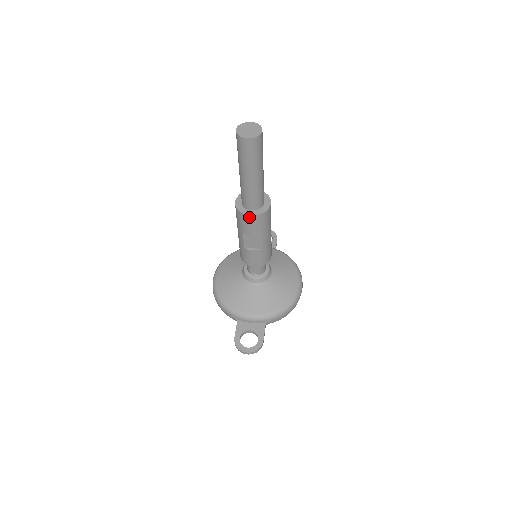
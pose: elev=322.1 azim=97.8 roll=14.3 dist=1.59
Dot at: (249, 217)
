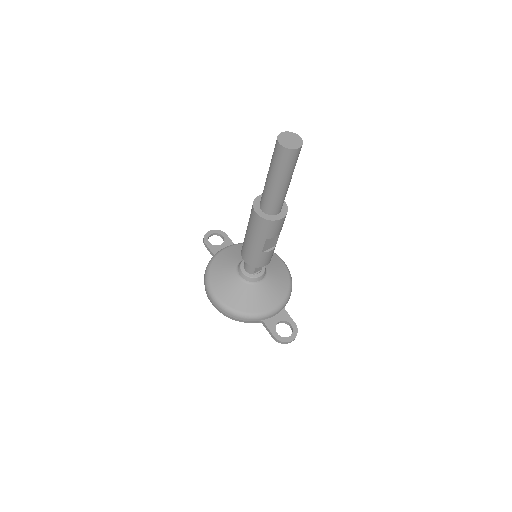
Dot at: (279, 221)
